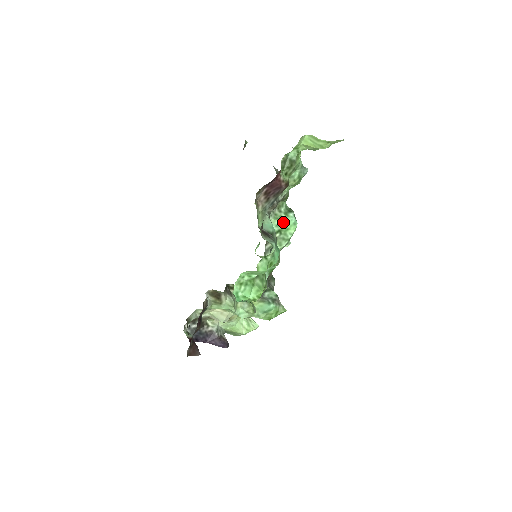
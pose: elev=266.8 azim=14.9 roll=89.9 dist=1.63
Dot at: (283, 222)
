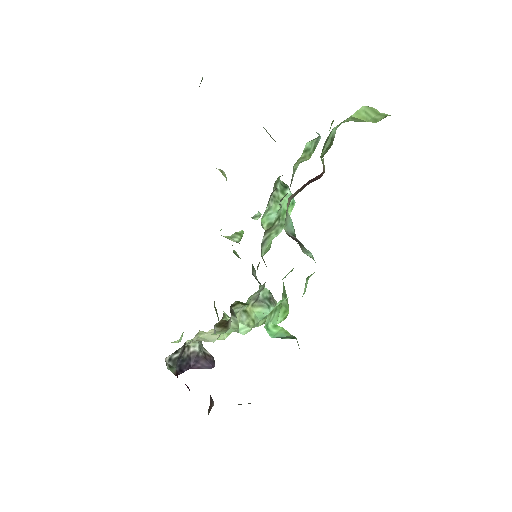
Dot at: (282, 204)
